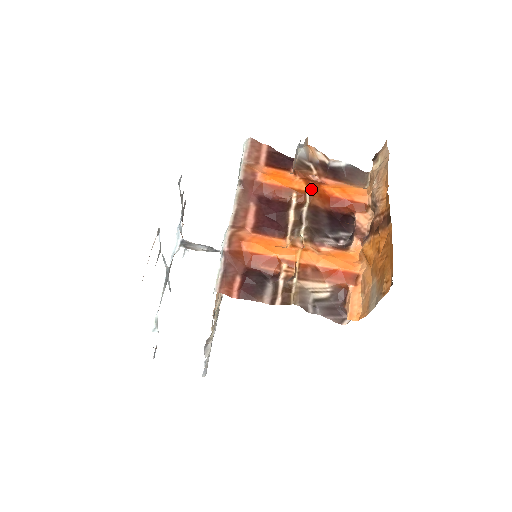
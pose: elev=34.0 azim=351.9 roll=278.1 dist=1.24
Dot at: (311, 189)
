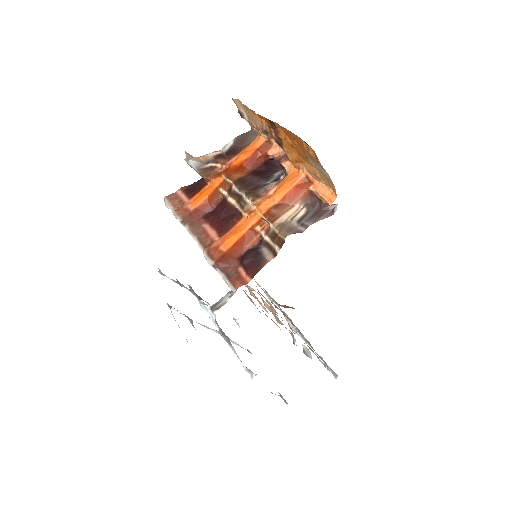
Dot at: (225, 174)
